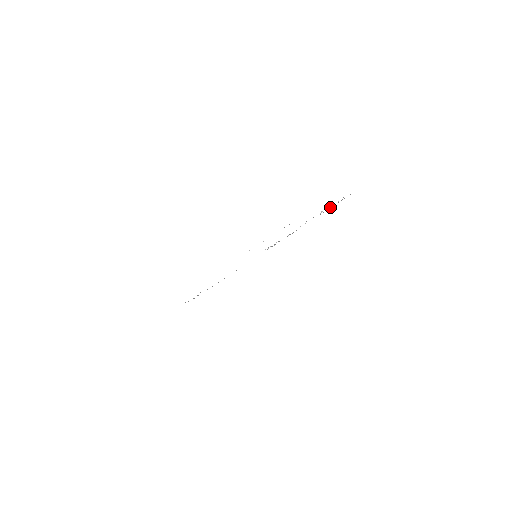
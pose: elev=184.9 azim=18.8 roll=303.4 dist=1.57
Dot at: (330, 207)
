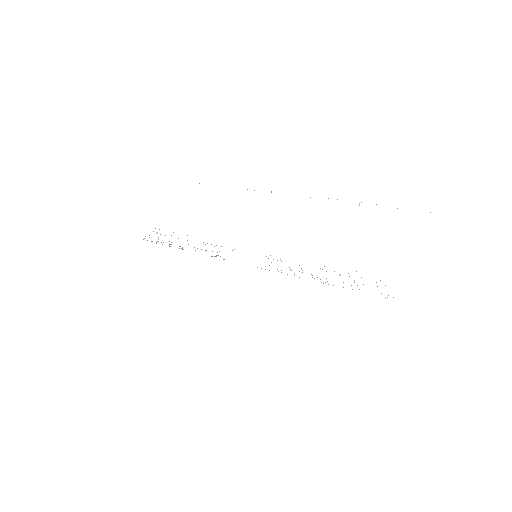
Dot at: occluded
